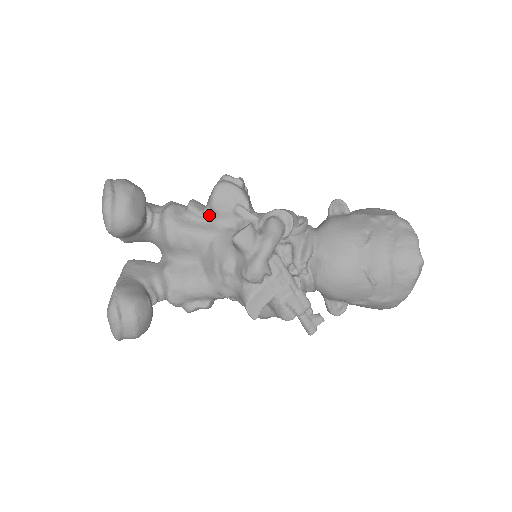
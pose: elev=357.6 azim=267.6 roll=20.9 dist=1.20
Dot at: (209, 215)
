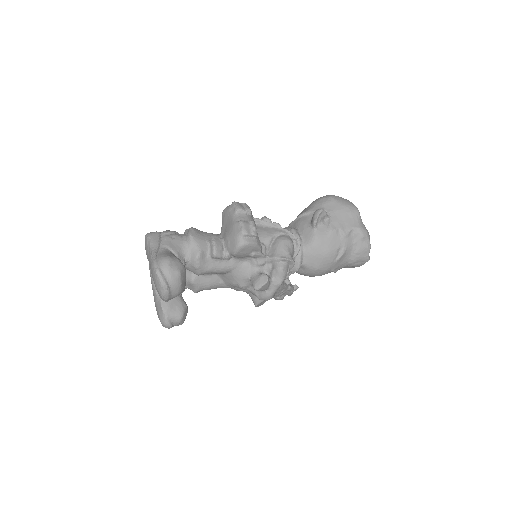
Dot at: (230, 258)
